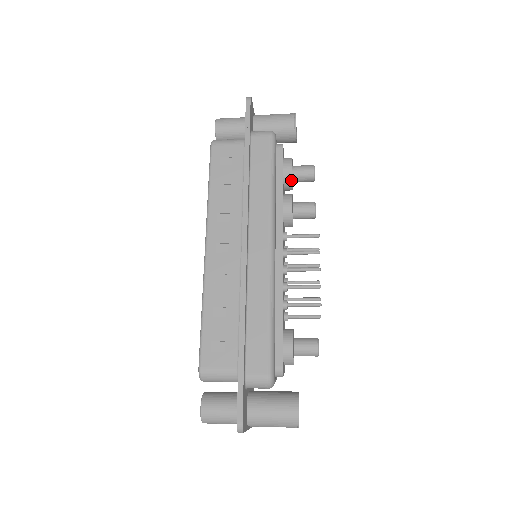
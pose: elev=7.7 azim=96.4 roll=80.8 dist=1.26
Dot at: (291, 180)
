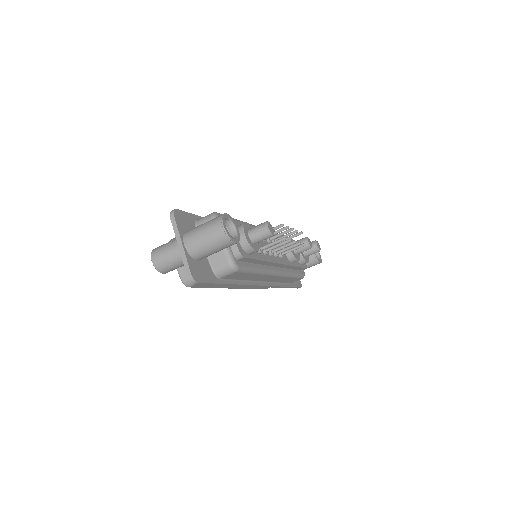
Dot at: occluded
